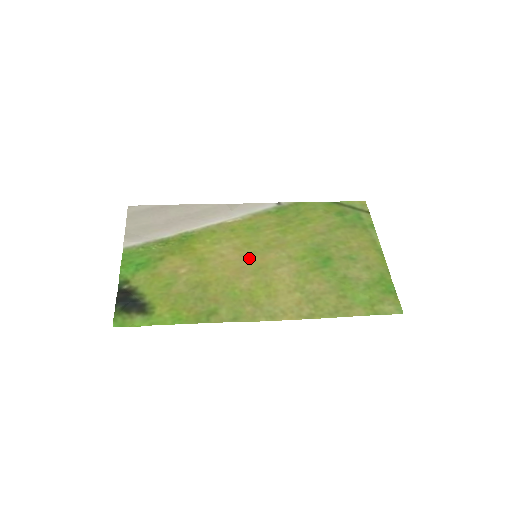
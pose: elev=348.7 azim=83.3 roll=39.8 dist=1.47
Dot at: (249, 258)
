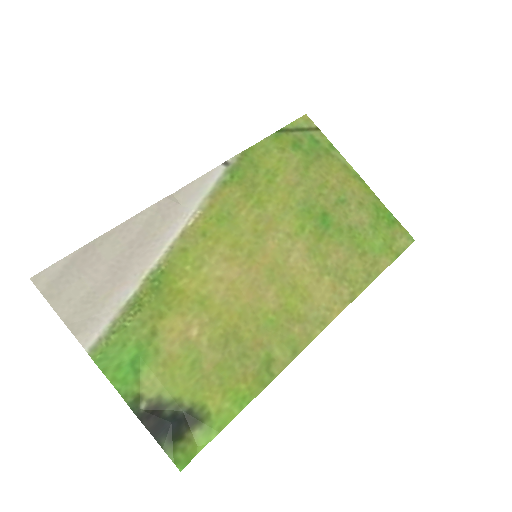
Dot at: (251, 264)
